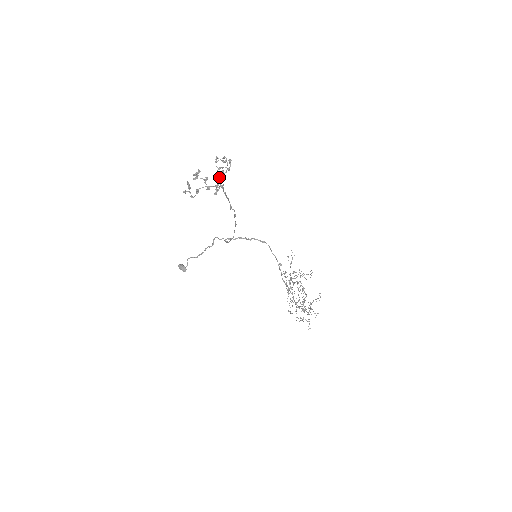
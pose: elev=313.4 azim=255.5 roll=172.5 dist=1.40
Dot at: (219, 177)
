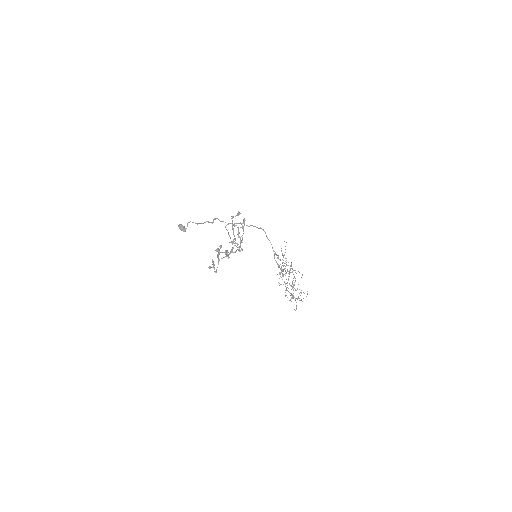
Dot at: (233, 230)
